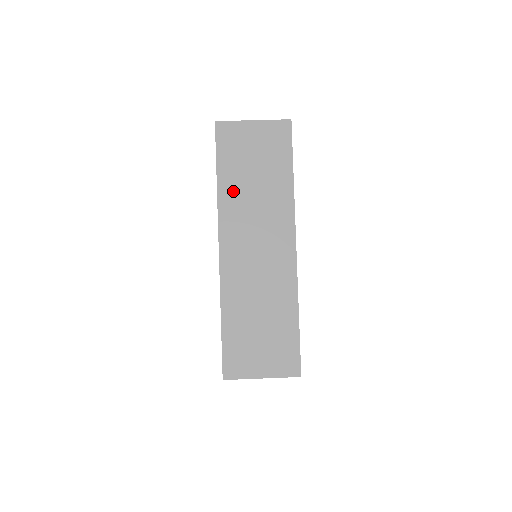
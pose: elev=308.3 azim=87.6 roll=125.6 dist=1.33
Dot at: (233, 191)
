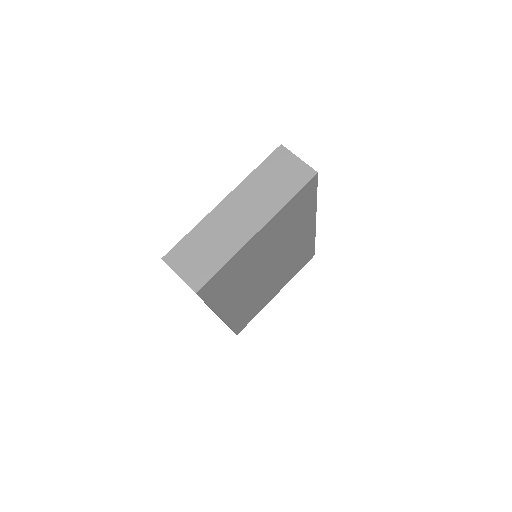
Dot at: (257, 180)
